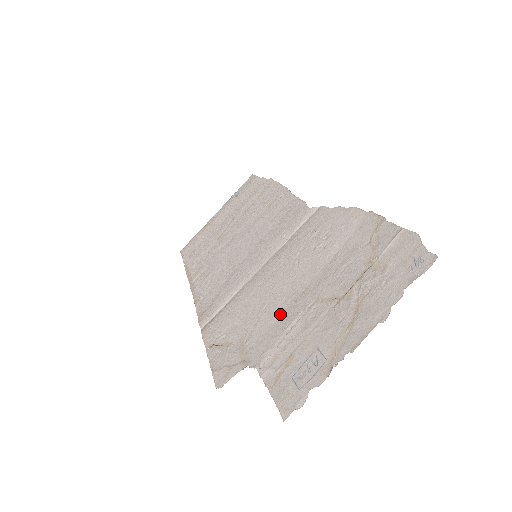
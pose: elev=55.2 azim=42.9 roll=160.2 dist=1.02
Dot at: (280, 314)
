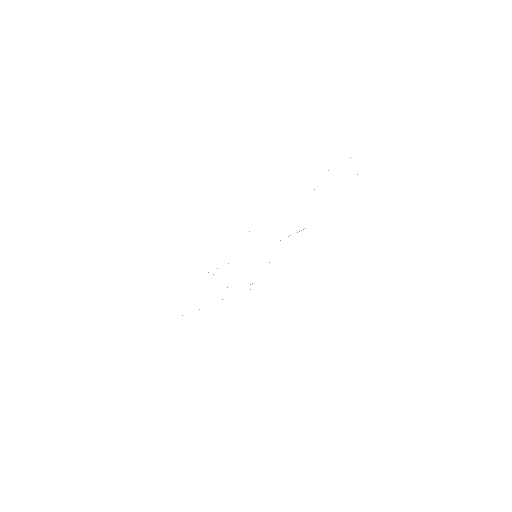
Dot at: occluded
